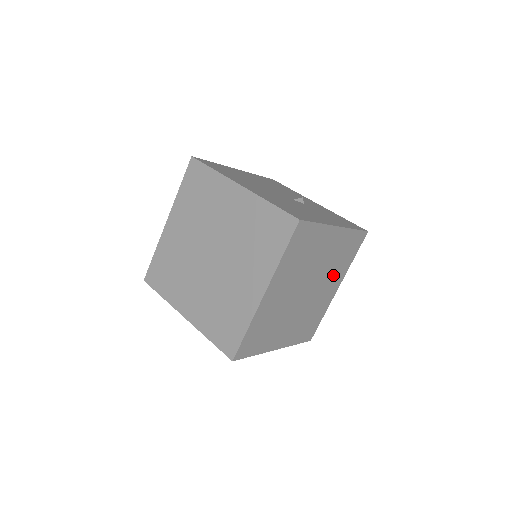
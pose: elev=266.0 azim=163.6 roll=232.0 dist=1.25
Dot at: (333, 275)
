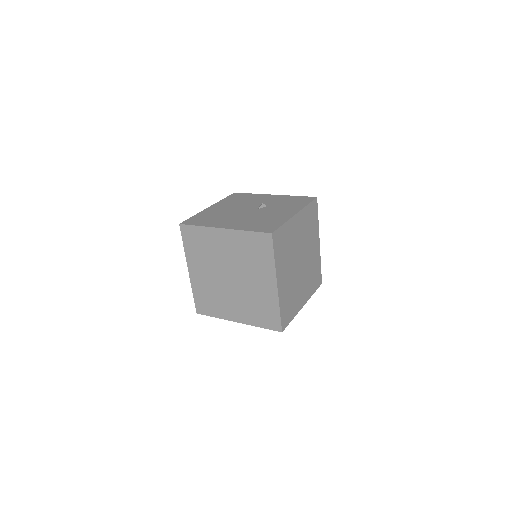
Dot at: (311, 239)
